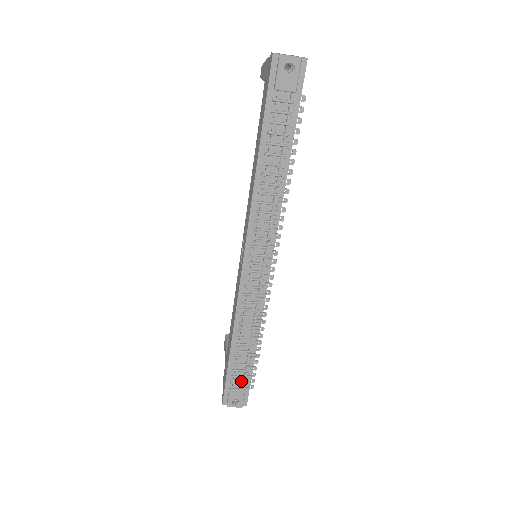
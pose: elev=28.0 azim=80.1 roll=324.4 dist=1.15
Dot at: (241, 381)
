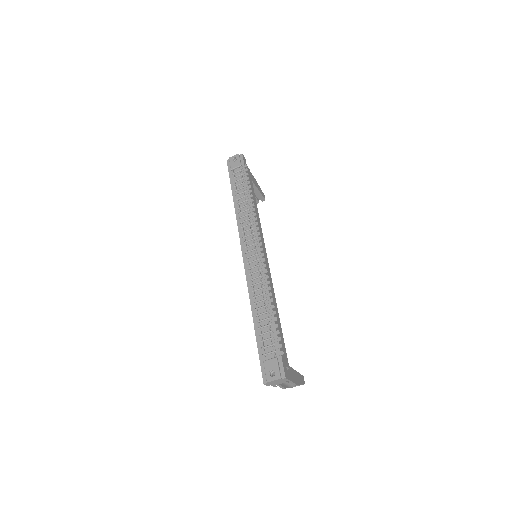
Dot at: (271, 351)
